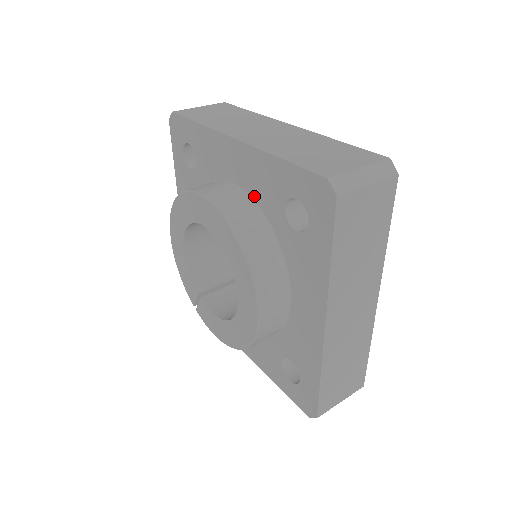
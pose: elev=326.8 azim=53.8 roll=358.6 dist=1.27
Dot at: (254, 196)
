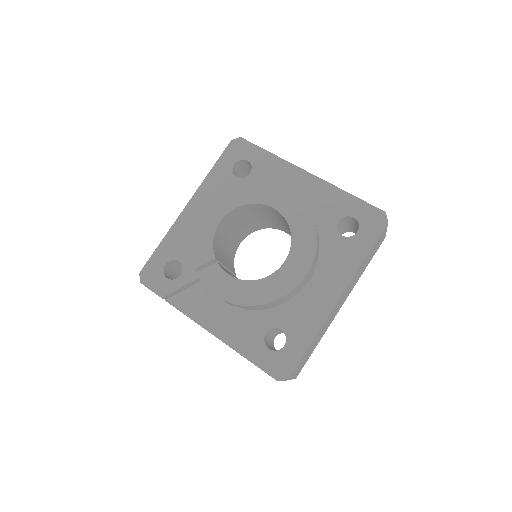
Dot at: (309, 209)
